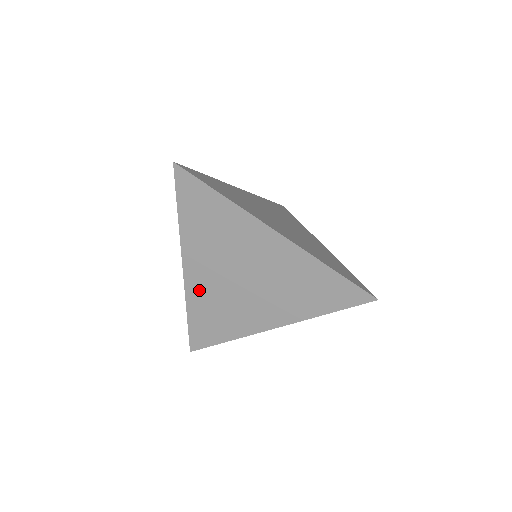
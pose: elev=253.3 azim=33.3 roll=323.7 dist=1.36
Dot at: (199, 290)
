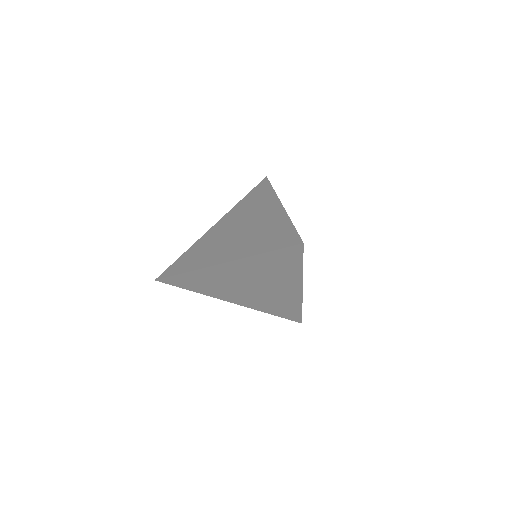
Dot at: (208, 237)
